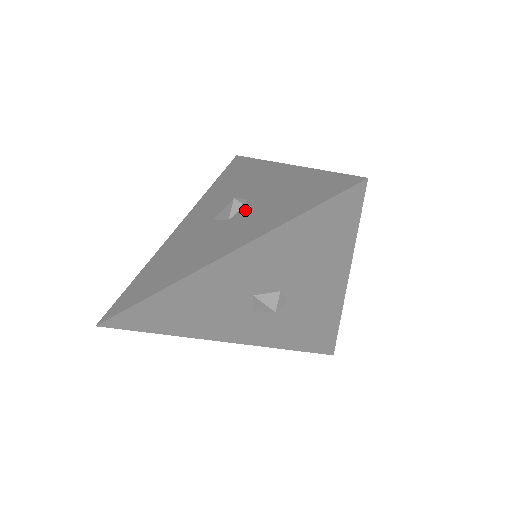
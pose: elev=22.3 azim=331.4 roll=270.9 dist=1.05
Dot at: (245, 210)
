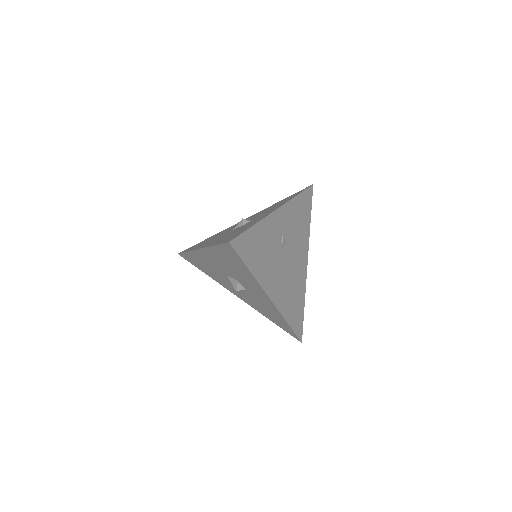
Dot at: (237, 228)
